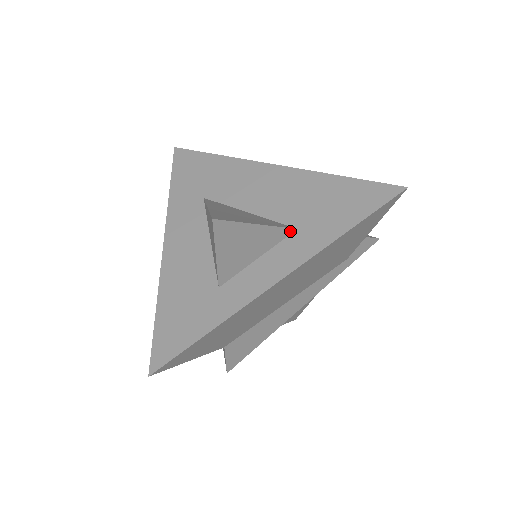
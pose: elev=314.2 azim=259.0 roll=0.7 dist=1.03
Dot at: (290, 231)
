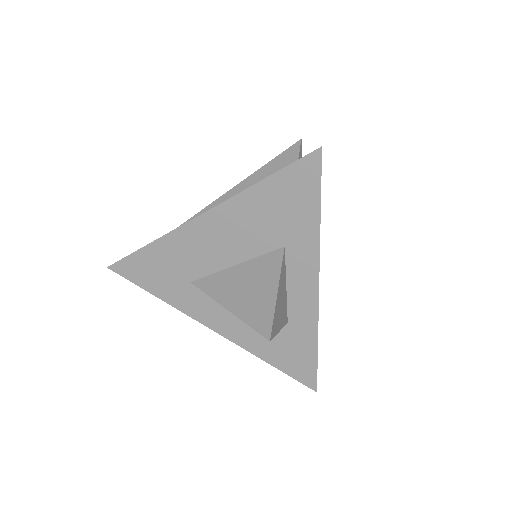
Dot at: (284, 254)
